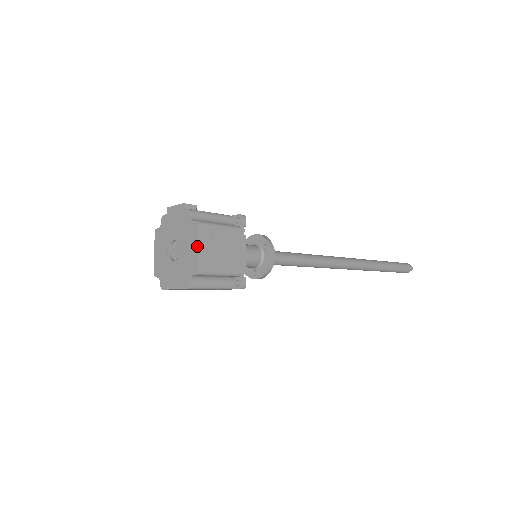
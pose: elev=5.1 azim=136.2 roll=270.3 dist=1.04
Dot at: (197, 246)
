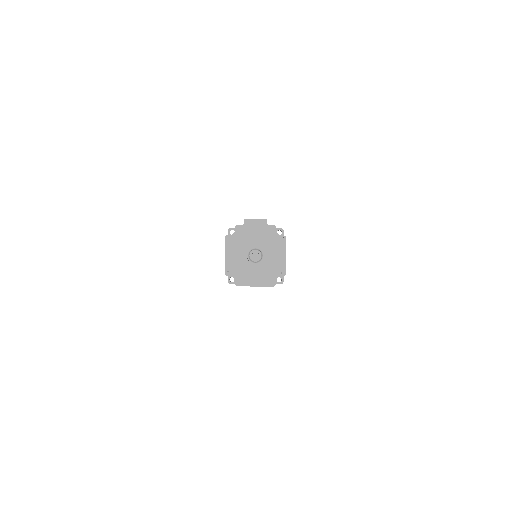
Dot at: (285, 255)
